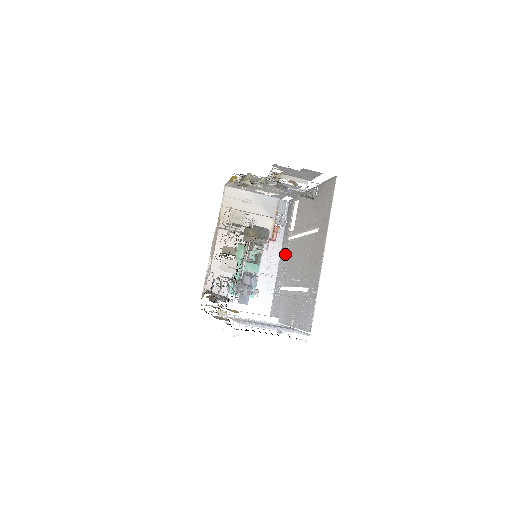
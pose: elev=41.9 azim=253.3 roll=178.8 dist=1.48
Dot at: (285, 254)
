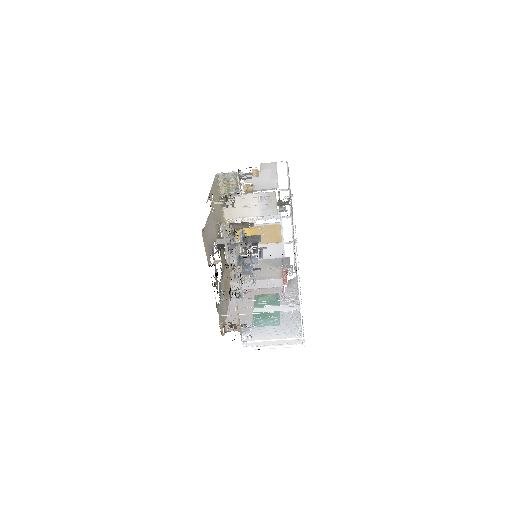
Dot at: occluded
